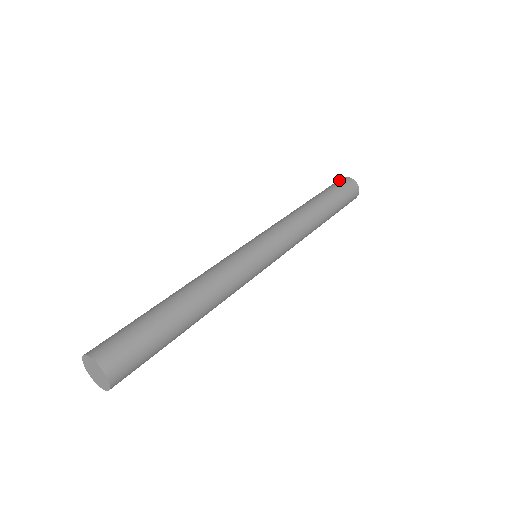
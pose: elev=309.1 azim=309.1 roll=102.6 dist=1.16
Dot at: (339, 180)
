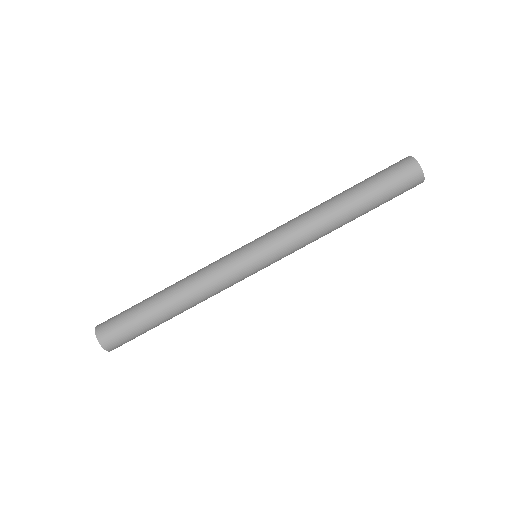
Dot at: (400, 162)
